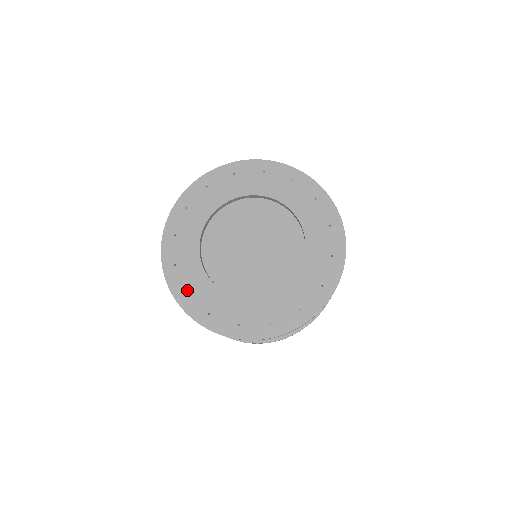
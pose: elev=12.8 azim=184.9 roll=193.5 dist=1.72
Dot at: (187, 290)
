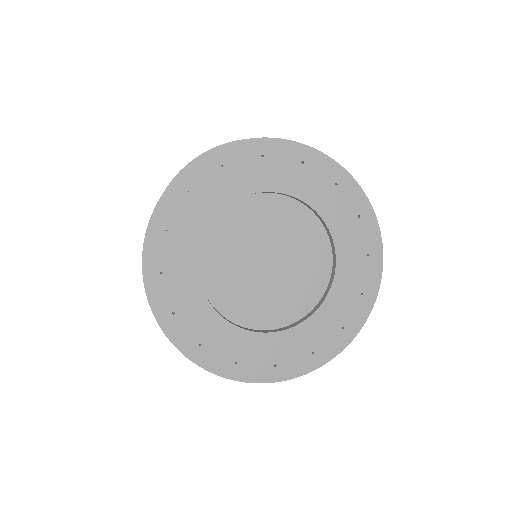
Dot at: (163, 269)
